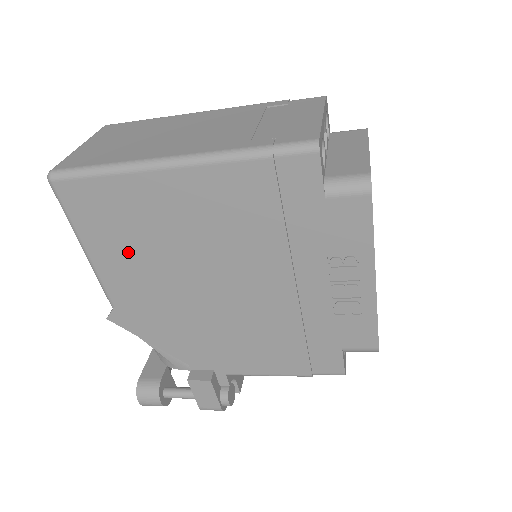
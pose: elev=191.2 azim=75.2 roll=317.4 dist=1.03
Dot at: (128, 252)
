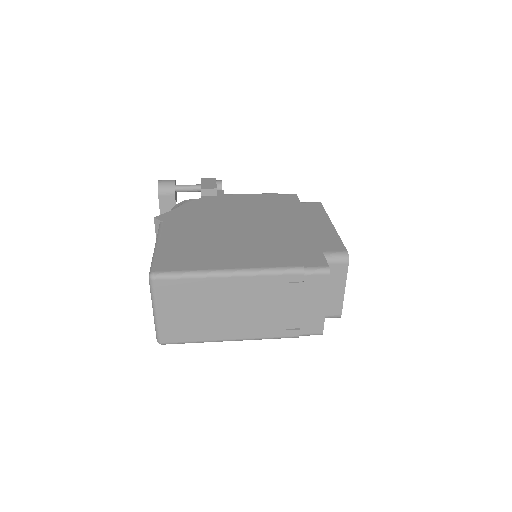
Dot at: occluded
